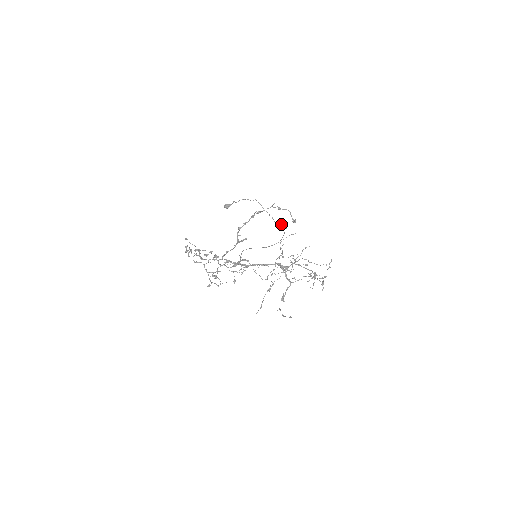
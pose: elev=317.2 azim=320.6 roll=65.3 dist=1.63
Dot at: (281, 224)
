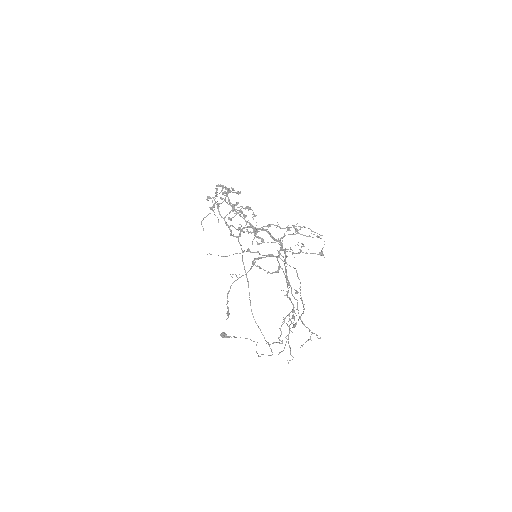
Dot at: occluded
